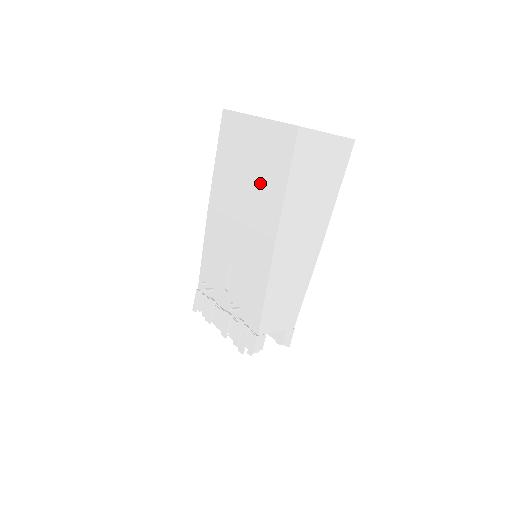
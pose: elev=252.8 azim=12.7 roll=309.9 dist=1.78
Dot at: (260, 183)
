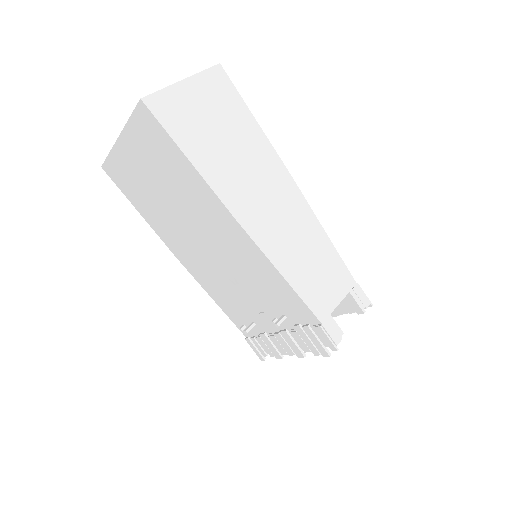
Dot at: (176, 187)
